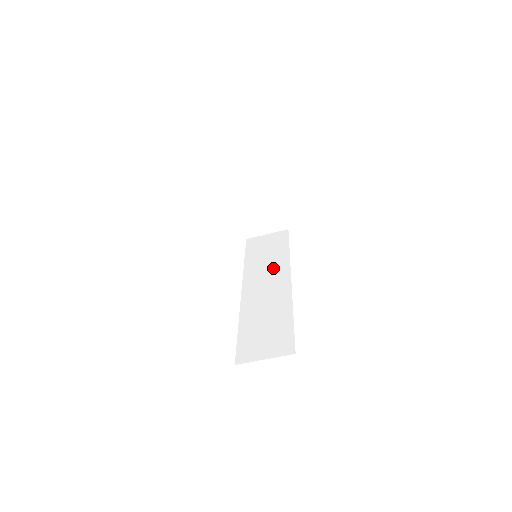
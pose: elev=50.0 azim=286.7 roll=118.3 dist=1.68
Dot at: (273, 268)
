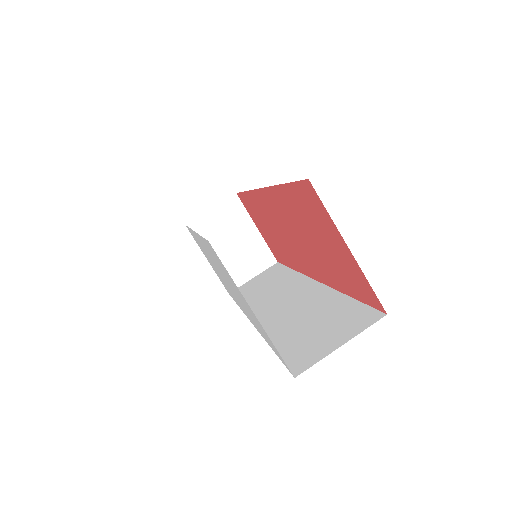
Dot at: (282, 287)
